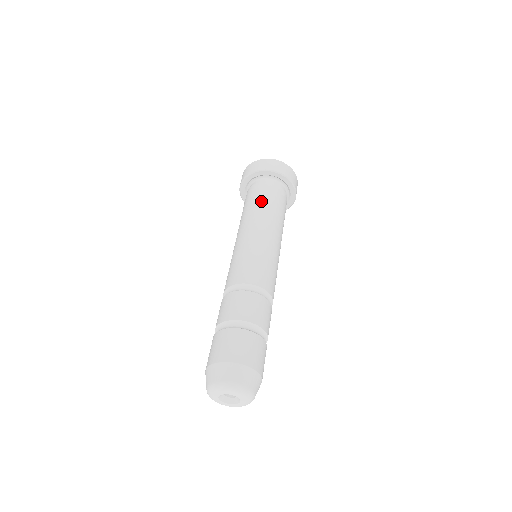
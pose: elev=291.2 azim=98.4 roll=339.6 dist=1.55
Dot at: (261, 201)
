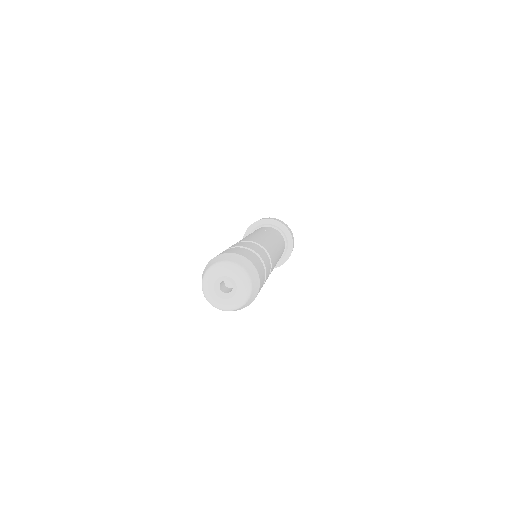
Dot at: (271, 231)
